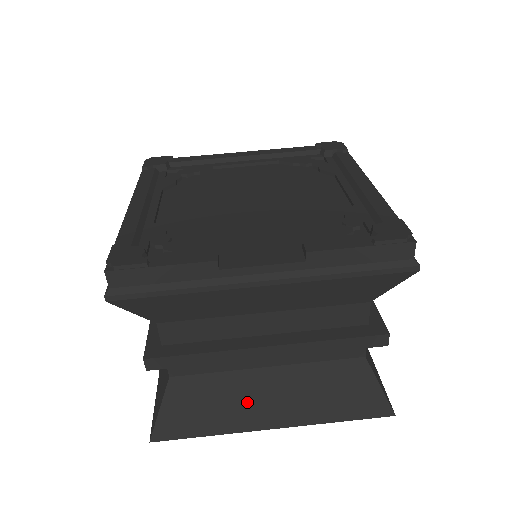
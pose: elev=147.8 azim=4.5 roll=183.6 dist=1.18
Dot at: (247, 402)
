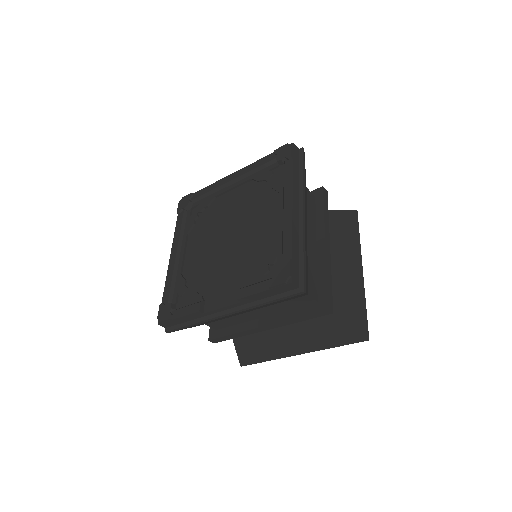
Dot at: (277, 344)
